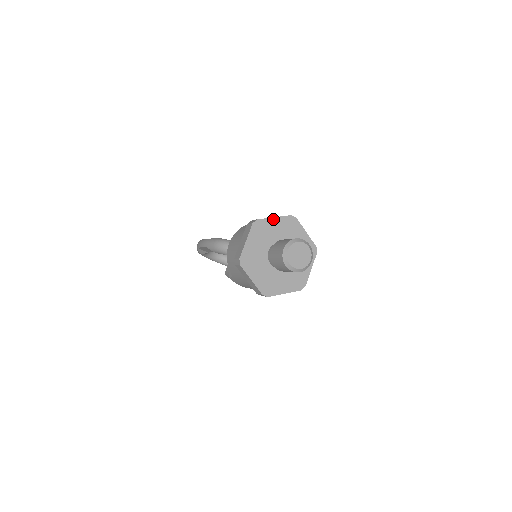
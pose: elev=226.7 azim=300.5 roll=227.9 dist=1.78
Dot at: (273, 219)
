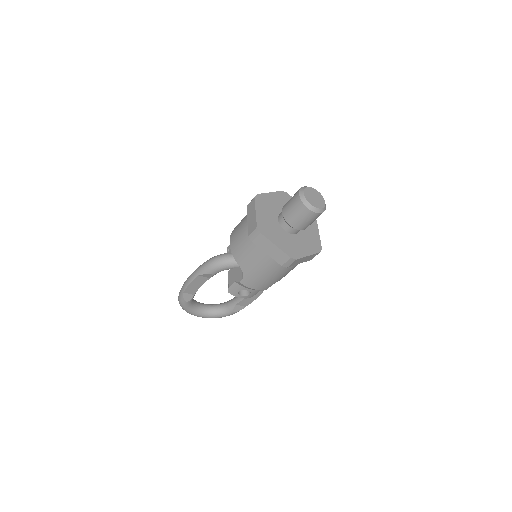
Dot at: (269, 194)
